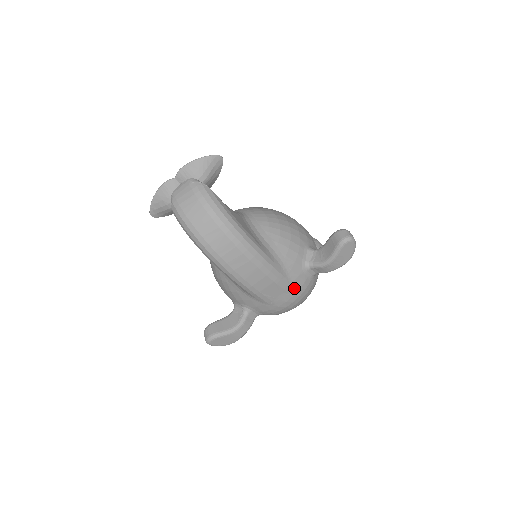
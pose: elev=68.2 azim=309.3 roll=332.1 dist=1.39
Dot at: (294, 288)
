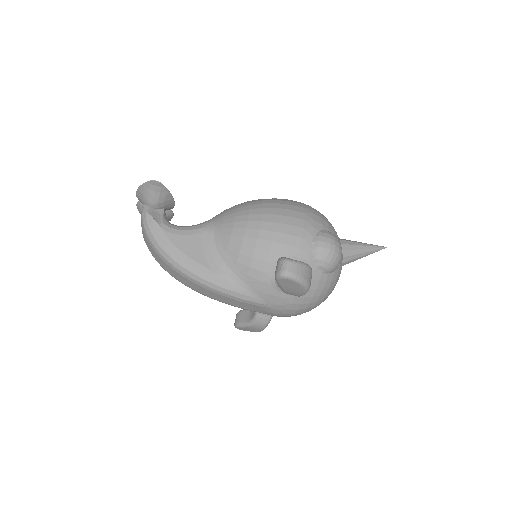
Dot at: (272, 304)
